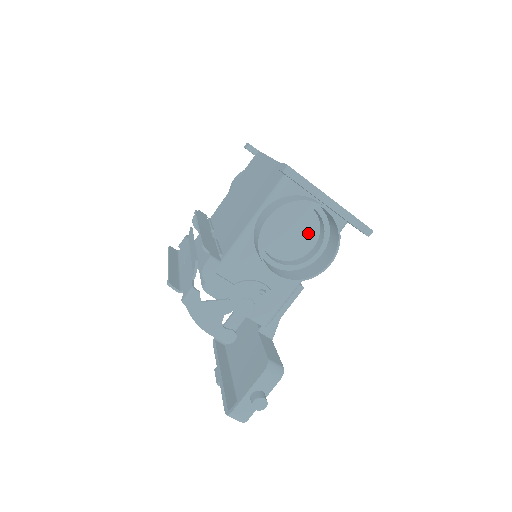
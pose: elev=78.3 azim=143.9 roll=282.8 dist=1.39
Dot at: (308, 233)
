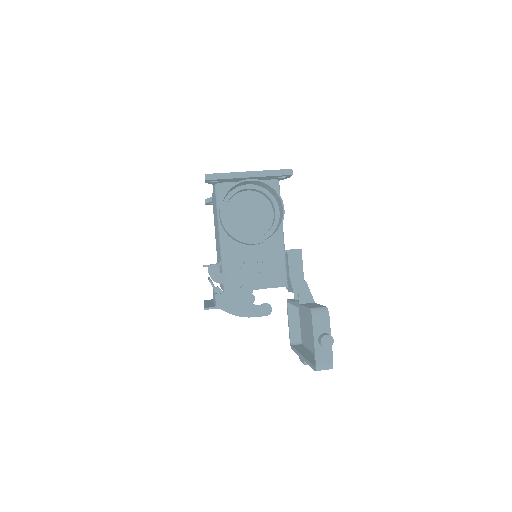
Dot at: (262, 207)
